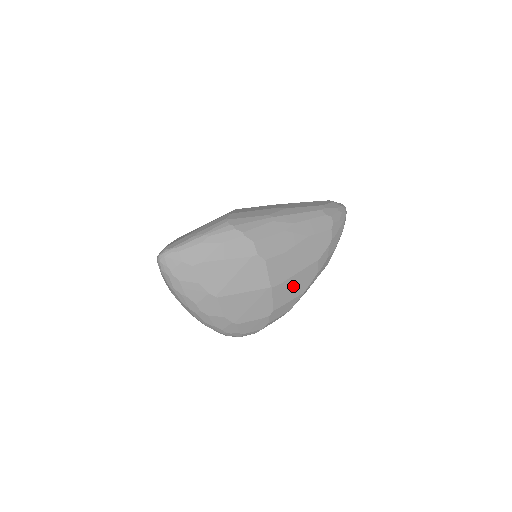
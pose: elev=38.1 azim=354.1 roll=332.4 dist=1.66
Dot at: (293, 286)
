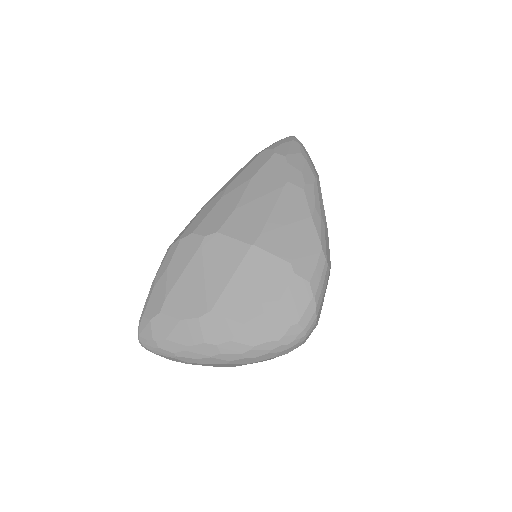
Dot at: (285, 223)
